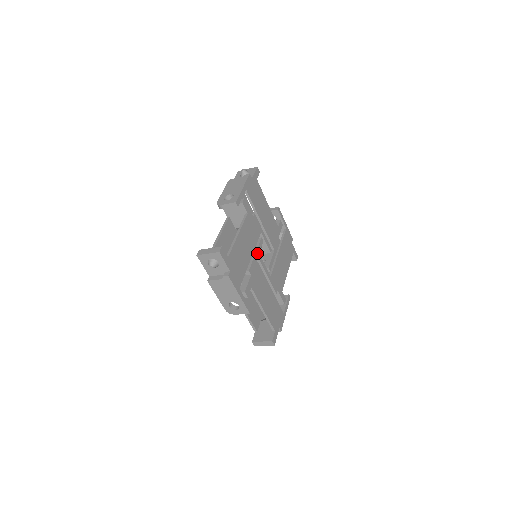
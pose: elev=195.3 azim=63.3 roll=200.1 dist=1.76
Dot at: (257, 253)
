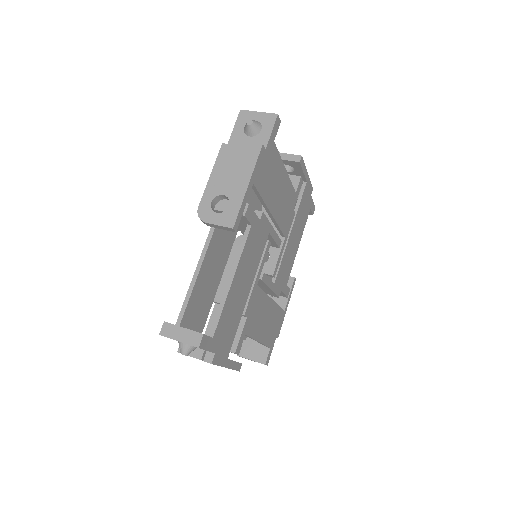
Dot at: (259, 273)
